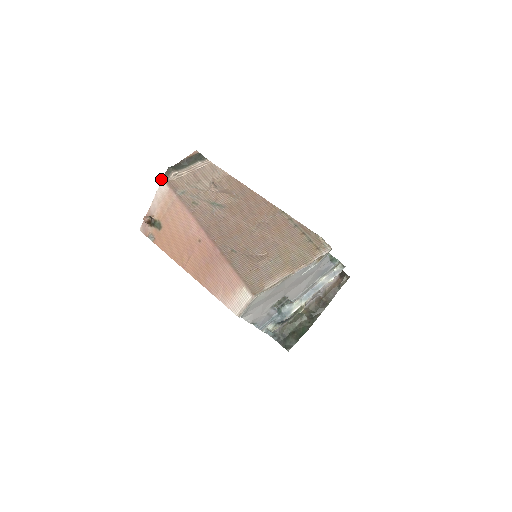
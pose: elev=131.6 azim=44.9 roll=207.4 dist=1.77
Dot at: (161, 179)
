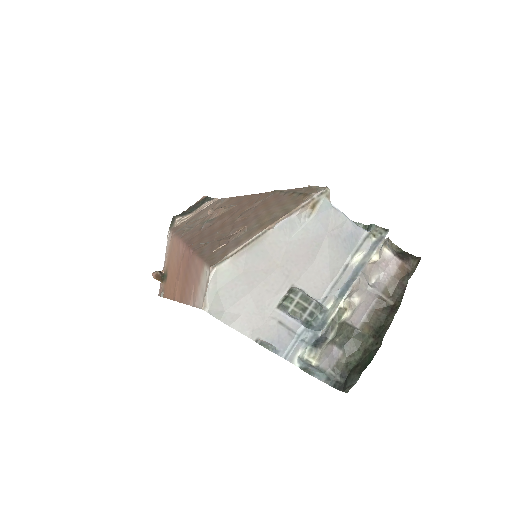
Dot at: (168, 231)
